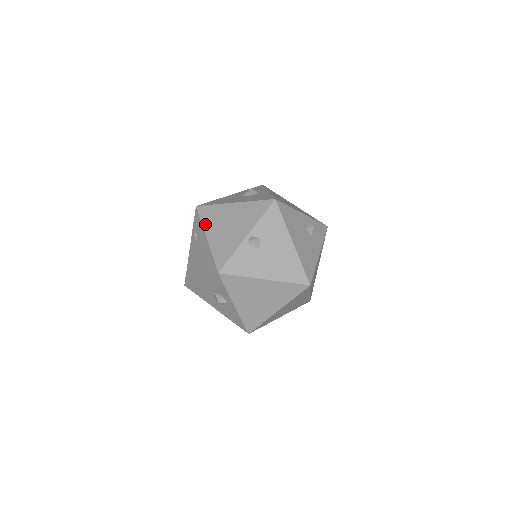
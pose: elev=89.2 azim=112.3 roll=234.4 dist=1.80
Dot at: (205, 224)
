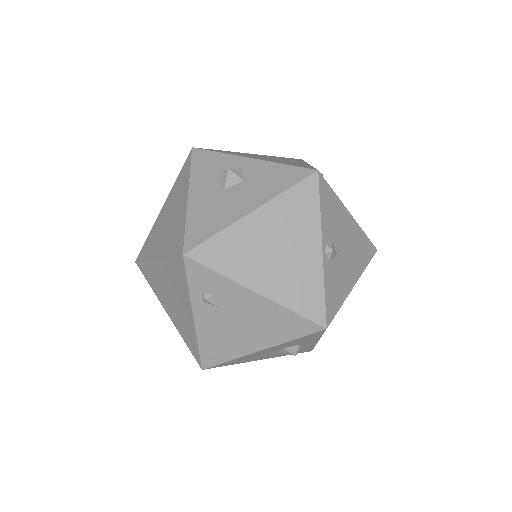
Dot at: (233, 274)
